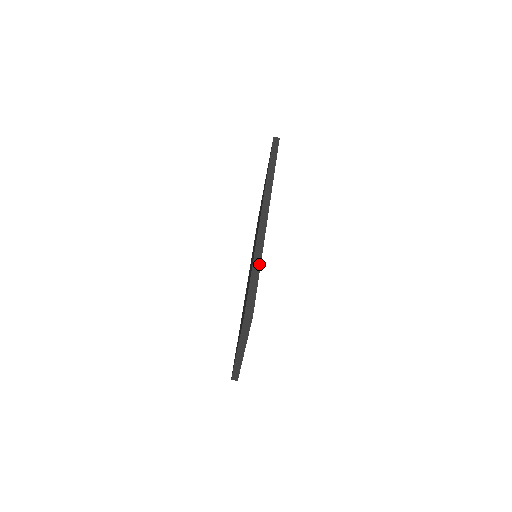
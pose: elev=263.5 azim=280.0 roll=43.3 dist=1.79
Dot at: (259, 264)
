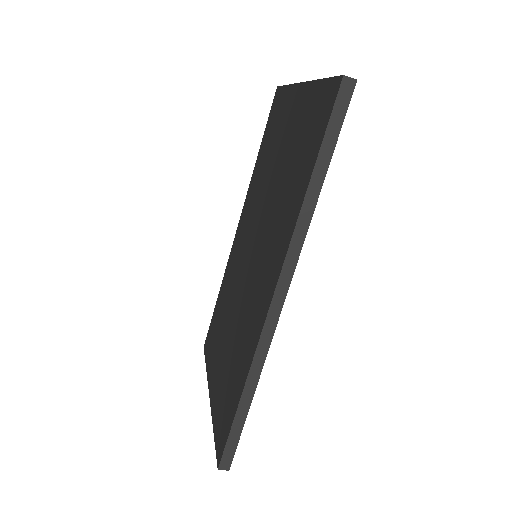
Dot at: (250, 398)
